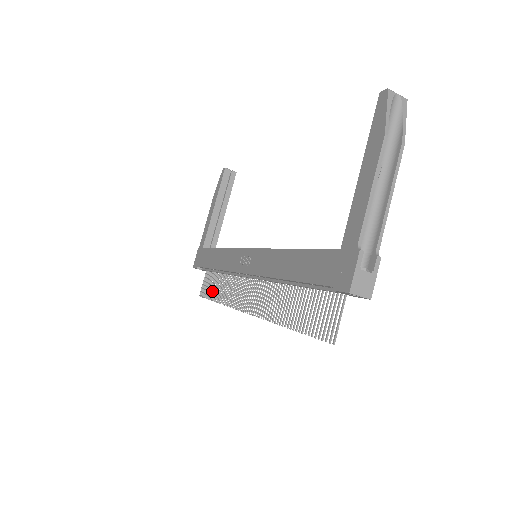
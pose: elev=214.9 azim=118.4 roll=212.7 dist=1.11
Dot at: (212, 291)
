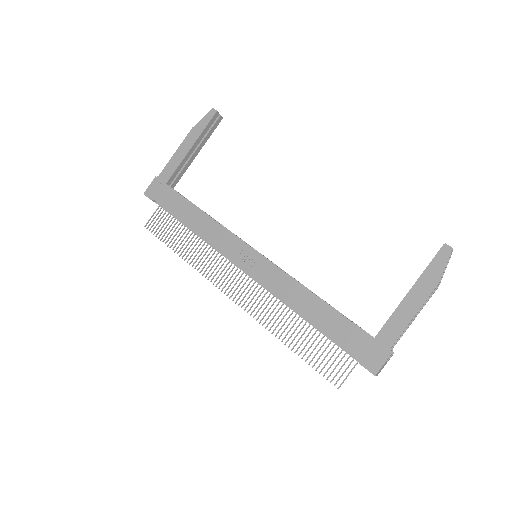
Dot at: (172, 239)
